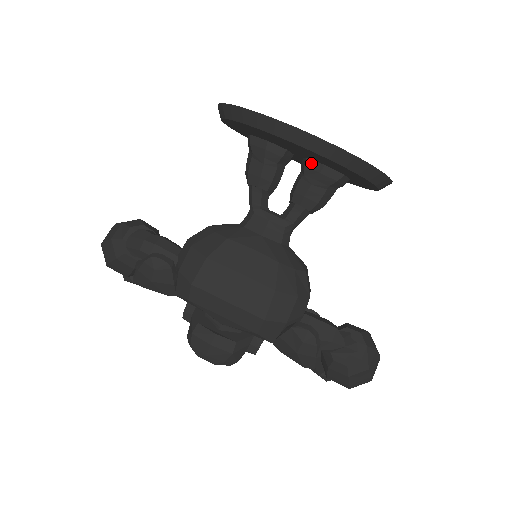
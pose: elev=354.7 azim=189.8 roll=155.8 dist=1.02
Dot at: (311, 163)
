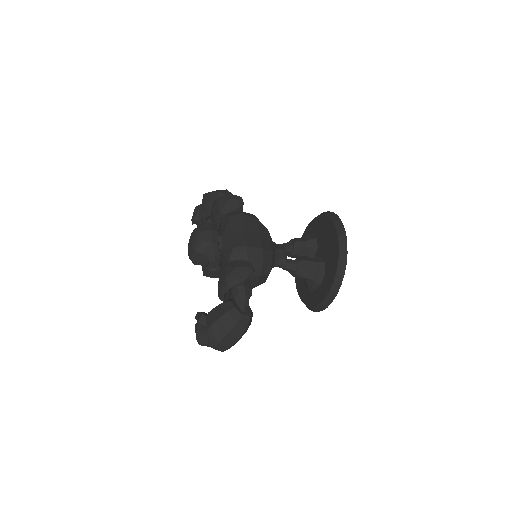
Dot at: (320, 259)
